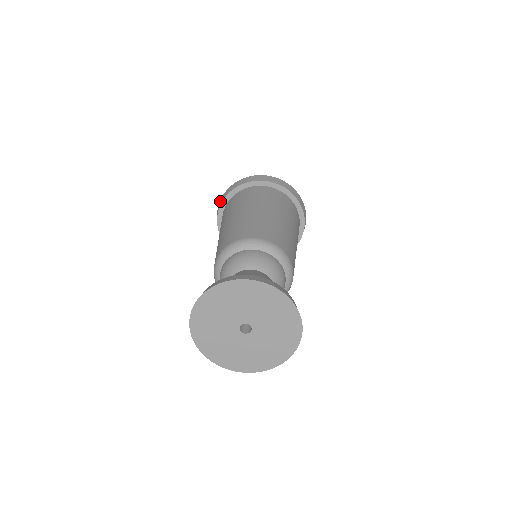
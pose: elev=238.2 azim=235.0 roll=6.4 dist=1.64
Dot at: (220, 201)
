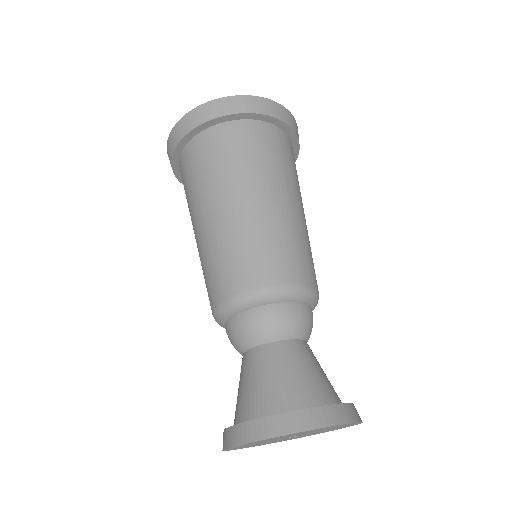
Dot at: occluded
